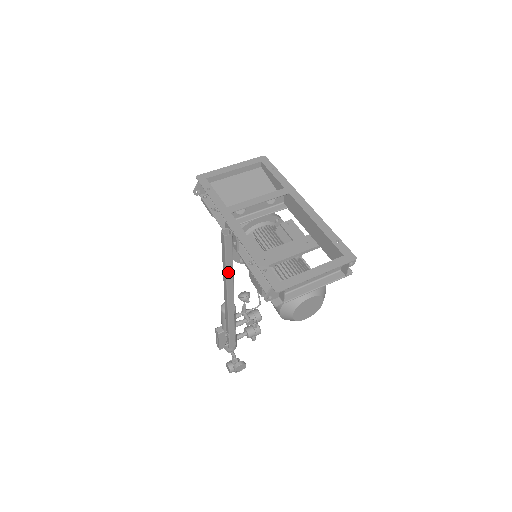
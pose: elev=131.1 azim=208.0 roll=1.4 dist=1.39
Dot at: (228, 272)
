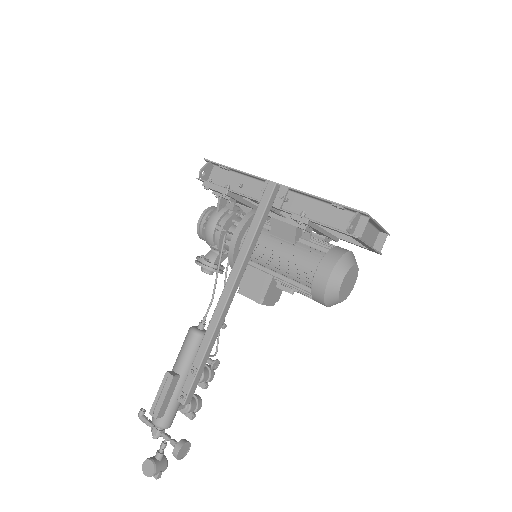
Dot at: (253, 243)
